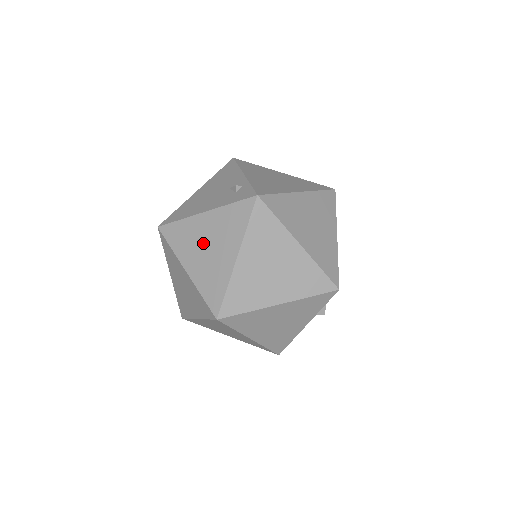
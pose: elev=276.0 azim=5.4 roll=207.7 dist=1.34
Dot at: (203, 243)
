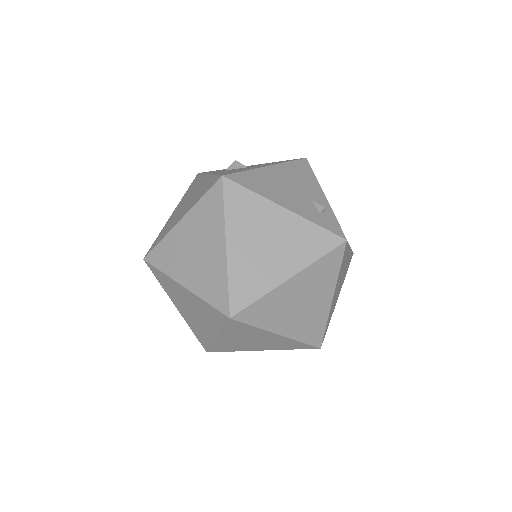
Dot at: (264, 236)
